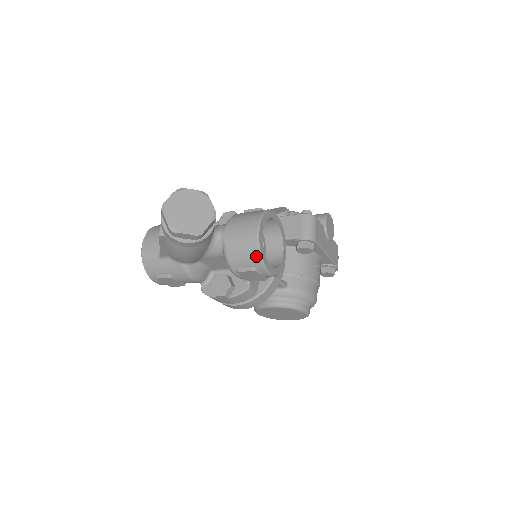
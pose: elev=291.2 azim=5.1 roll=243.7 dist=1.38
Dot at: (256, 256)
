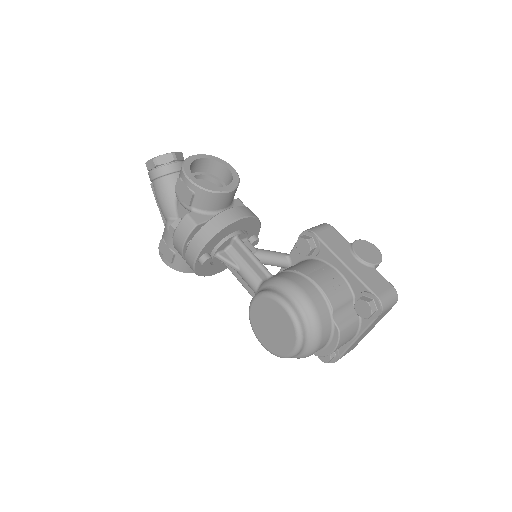
Dot at: (182, 166)
